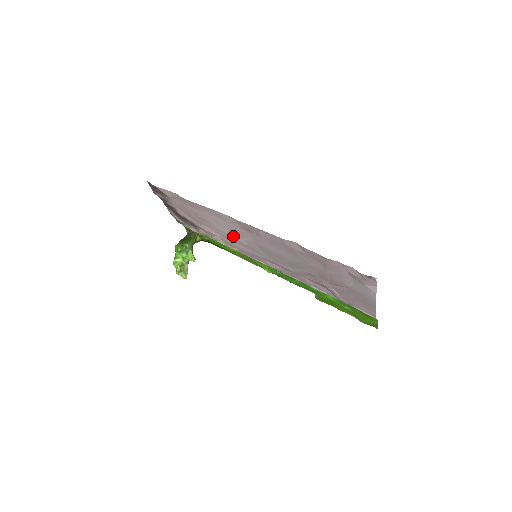
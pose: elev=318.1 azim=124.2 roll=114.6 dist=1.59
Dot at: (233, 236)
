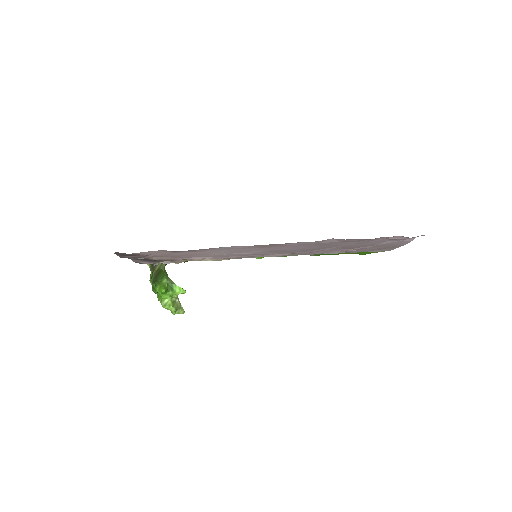
Dot at: (235, 254)
